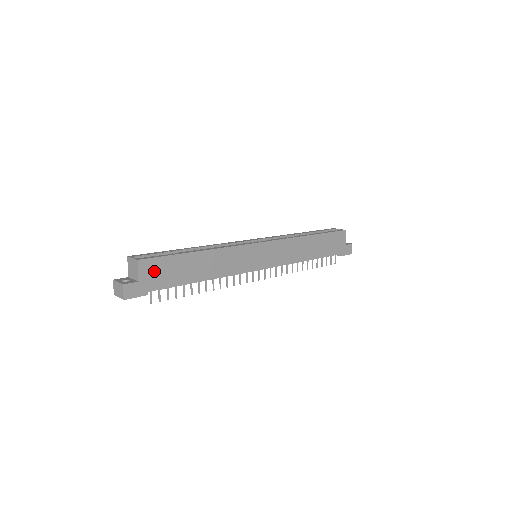
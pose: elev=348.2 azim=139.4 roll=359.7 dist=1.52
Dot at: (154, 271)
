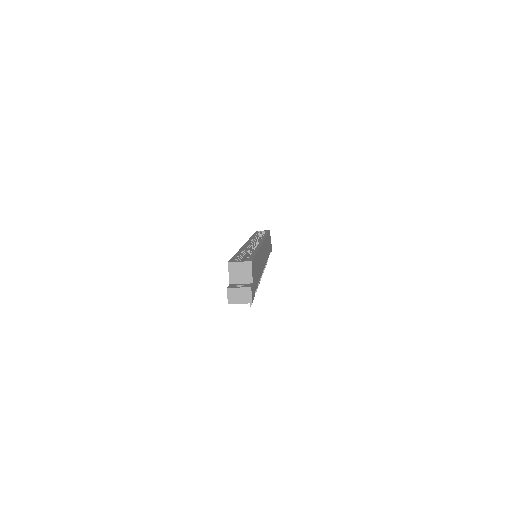
Dot at: (254, 272)
